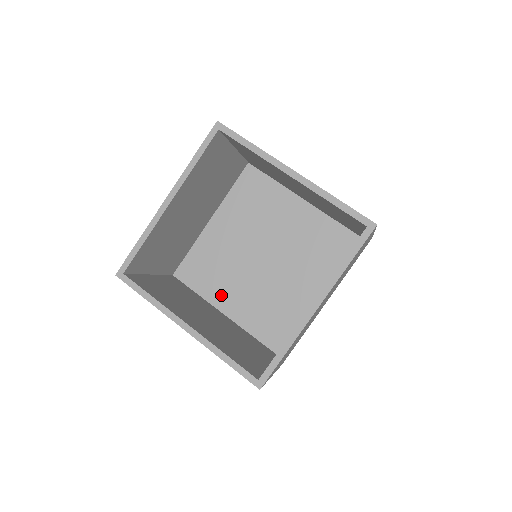
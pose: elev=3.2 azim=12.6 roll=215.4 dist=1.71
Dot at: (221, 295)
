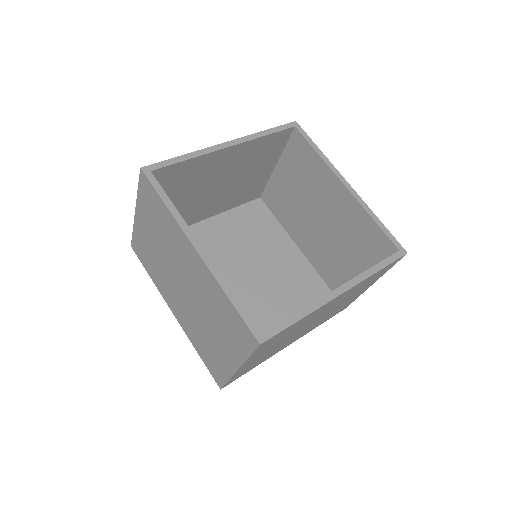
Dot at: occluded
